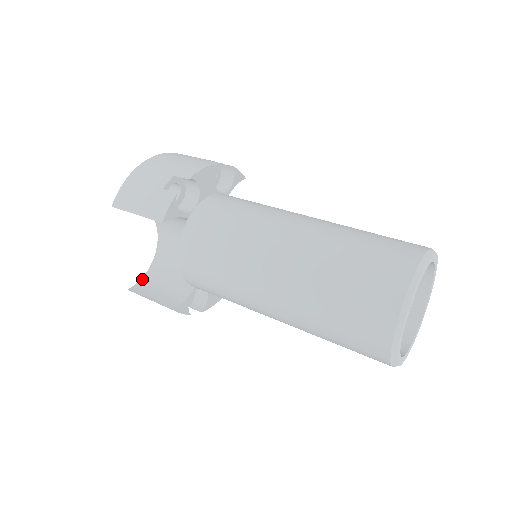
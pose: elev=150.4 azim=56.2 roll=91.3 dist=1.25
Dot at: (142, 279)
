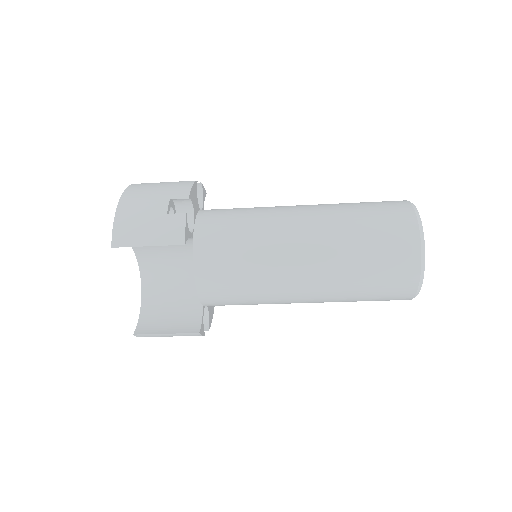
Dot at: (140, 320)
